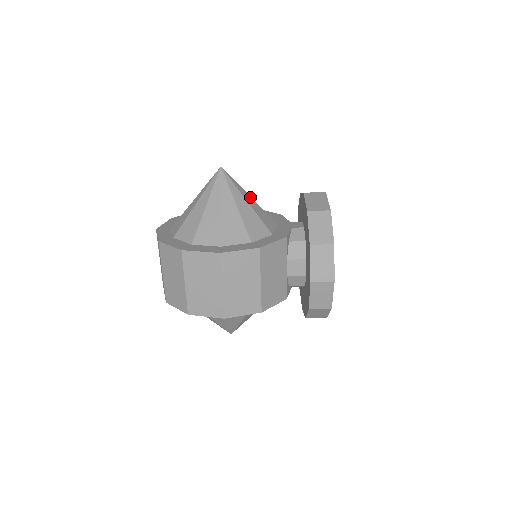
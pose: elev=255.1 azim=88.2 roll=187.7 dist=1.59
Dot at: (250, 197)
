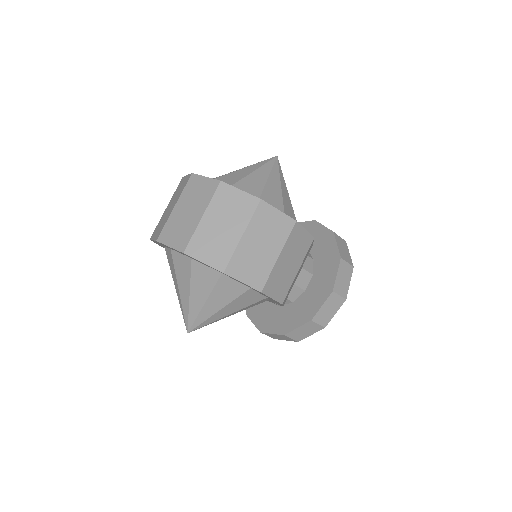
Dot at: occluded
